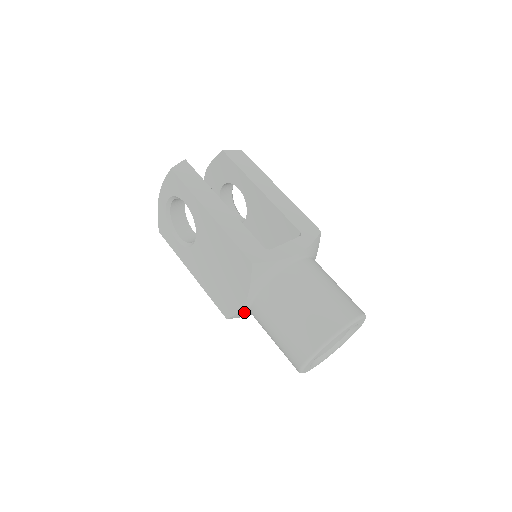
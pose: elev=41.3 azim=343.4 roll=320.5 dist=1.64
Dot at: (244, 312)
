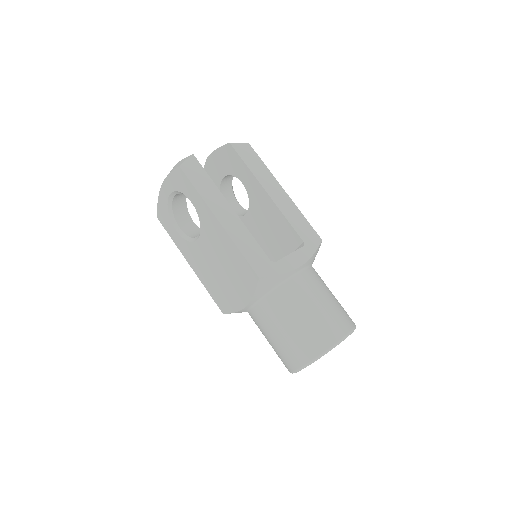
Dot at: occluded
